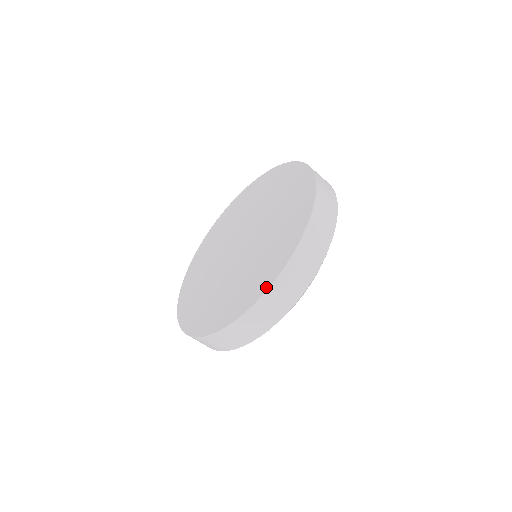
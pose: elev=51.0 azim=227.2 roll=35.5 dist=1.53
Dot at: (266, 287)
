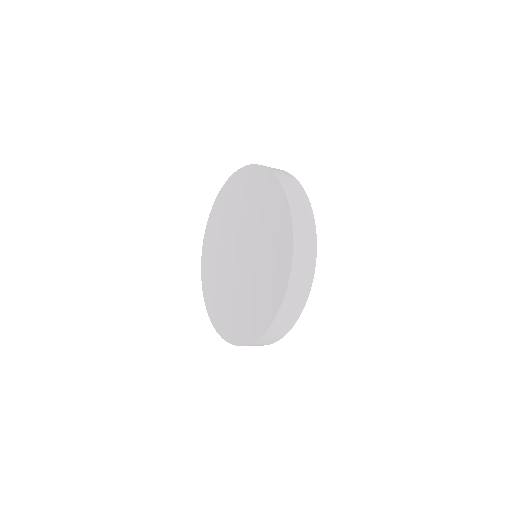
Dot at: (217, 330)
